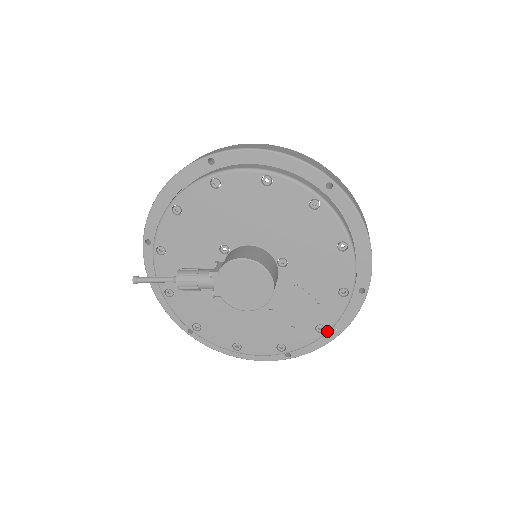
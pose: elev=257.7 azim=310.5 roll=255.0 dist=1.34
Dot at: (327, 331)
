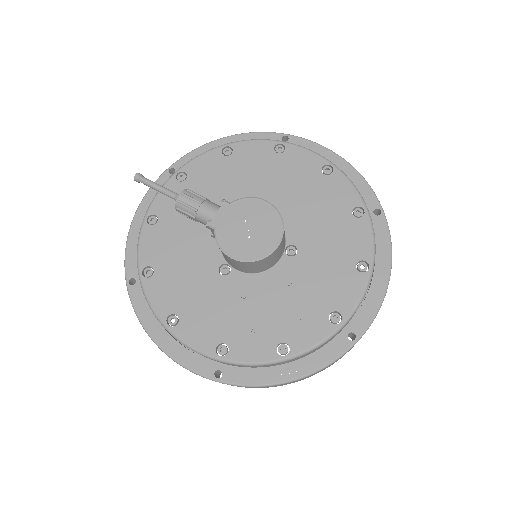
Dot at: (289, 357)
